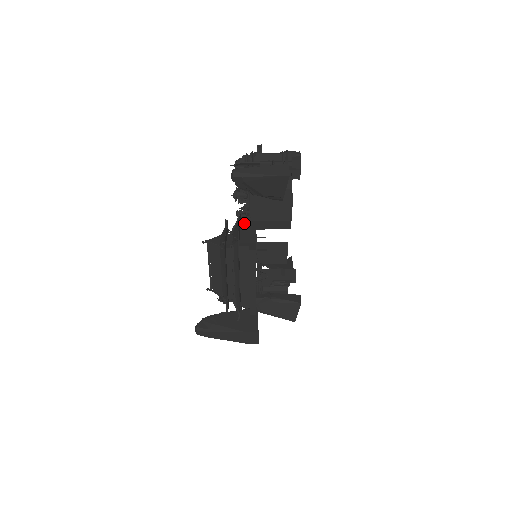
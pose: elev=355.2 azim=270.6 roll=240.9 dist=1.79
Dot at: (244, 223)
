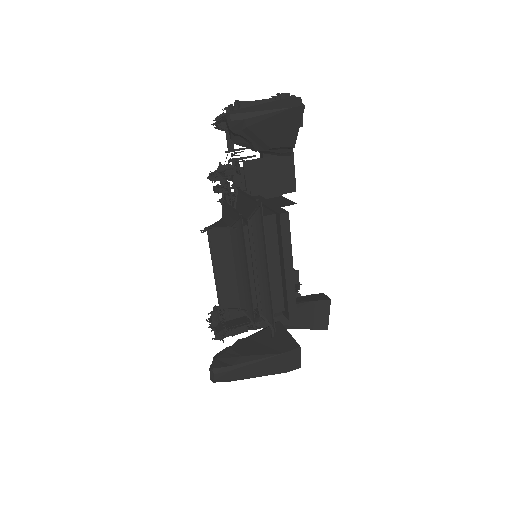
Dot at: occluded
